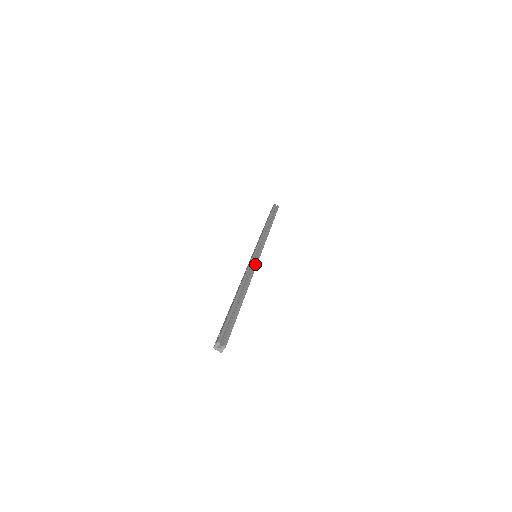
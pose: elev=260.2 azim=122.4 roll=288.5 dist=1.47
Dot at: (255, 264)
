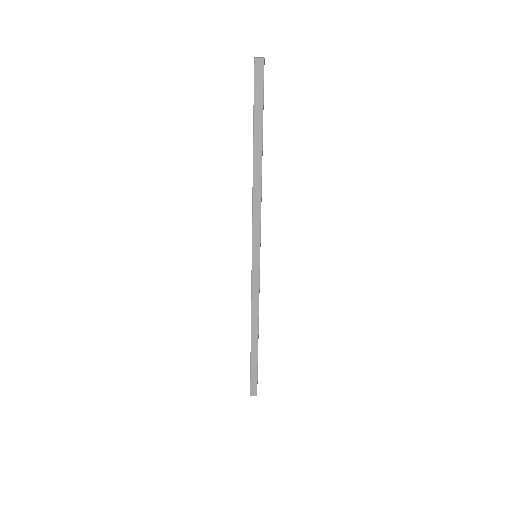
Dot at: occluded
